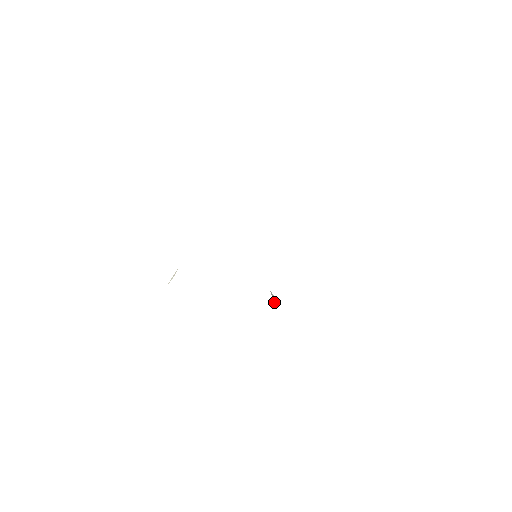
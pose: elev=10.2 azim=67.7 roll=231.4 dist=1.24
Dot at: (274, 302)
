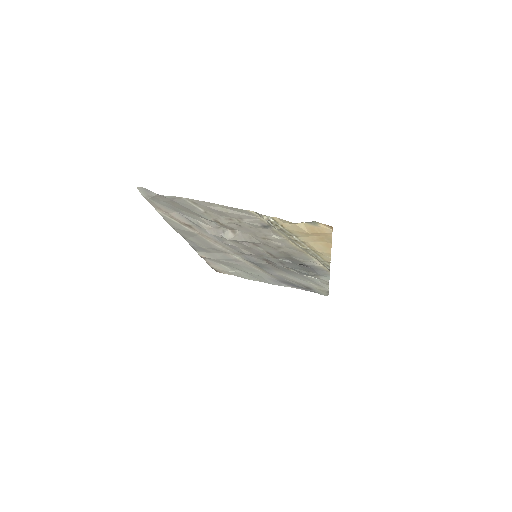
Dot at: (307, 267)
